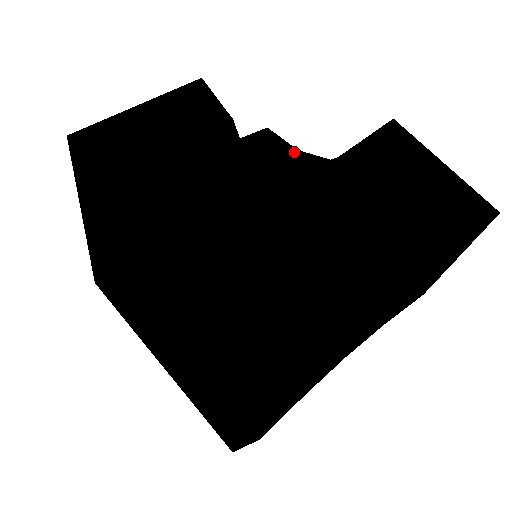
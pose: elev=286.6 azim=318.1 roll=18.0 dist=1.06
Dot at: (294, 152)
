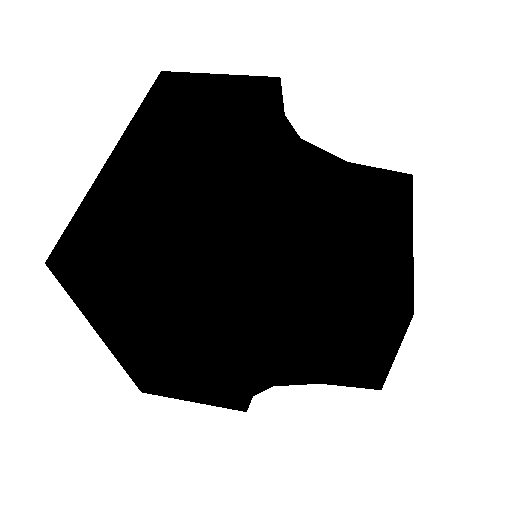
Dot at: occluded
